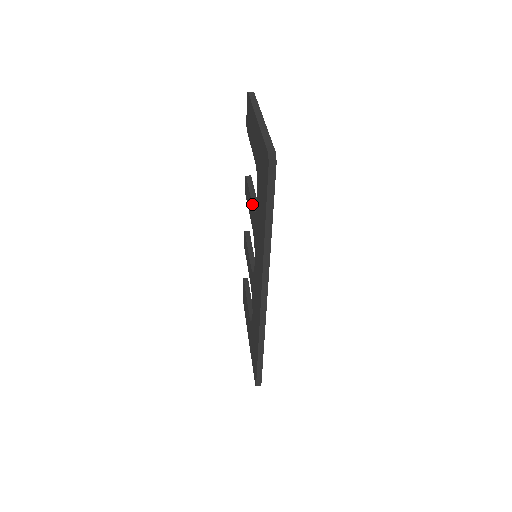
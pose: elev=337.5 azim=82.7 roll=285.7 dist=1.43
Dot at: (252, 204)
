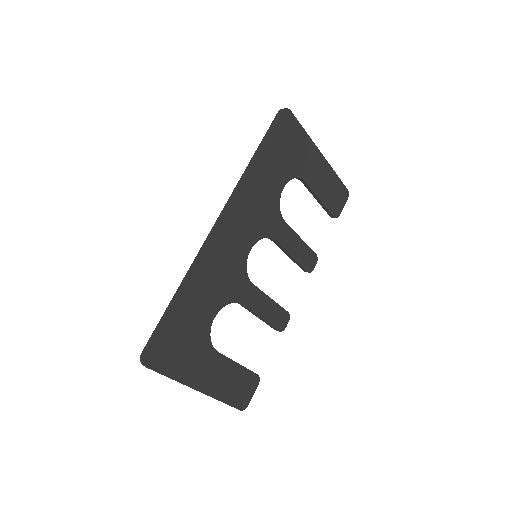
Dot at: occluded
